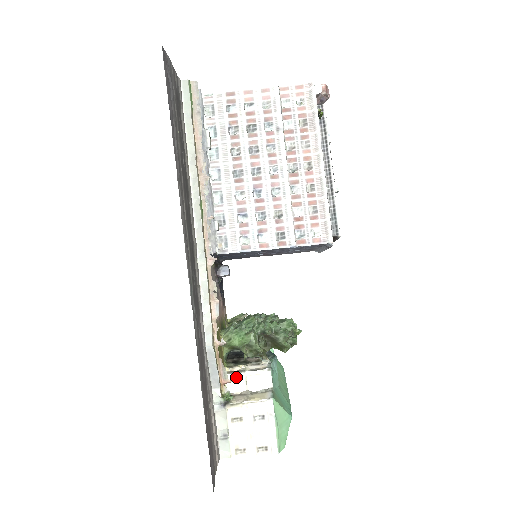
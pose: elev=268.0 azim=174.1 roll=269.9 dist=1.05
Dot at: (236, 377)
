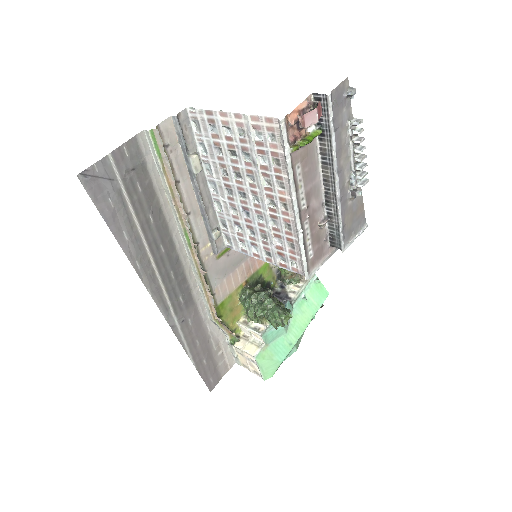
Dot at: (244, 328)
